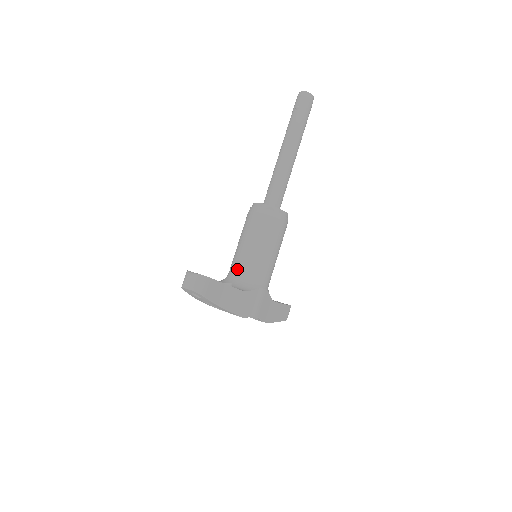
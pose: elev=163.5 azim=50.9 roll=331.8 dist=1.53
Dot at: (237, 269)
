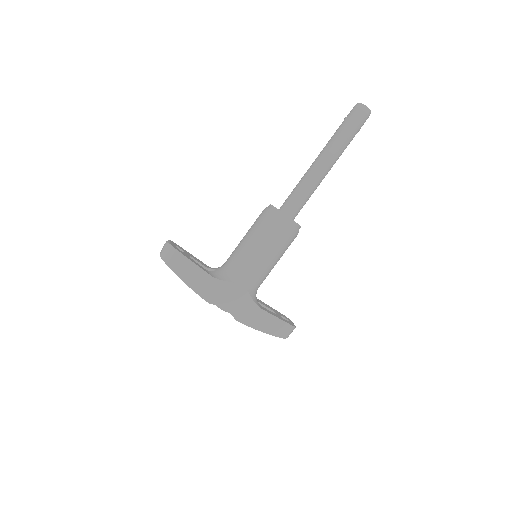
Dot at: (227, 260)
